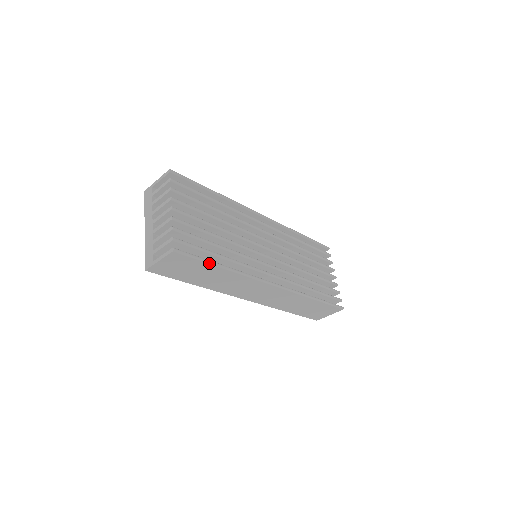
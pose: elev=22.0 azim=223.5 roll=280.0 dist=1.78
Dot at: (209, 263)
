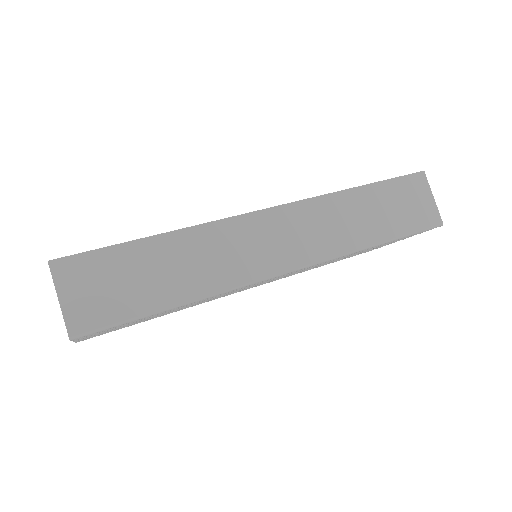
Dot at: occluded
